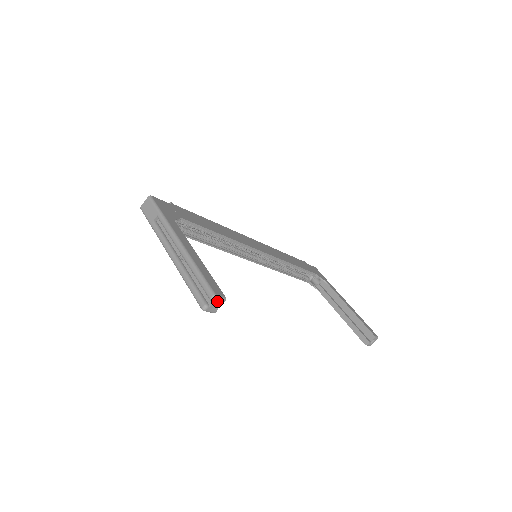
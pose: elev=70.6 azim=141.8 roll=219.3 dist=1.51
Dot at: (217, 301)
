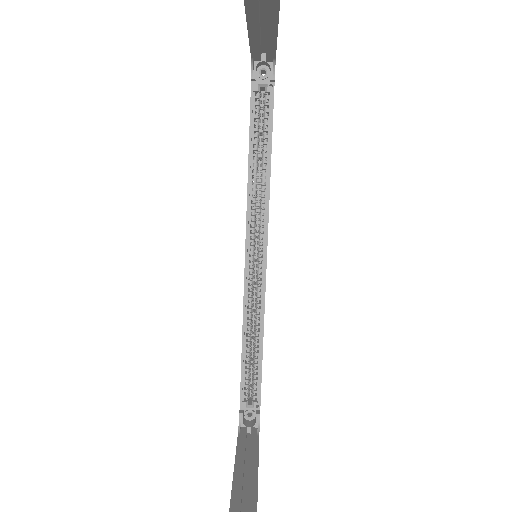
Dot at: out of frame
